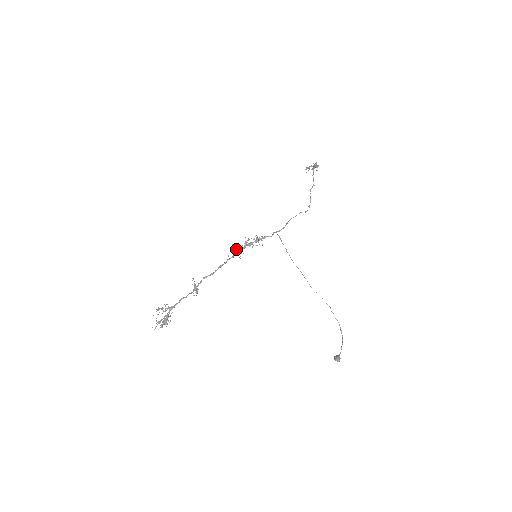
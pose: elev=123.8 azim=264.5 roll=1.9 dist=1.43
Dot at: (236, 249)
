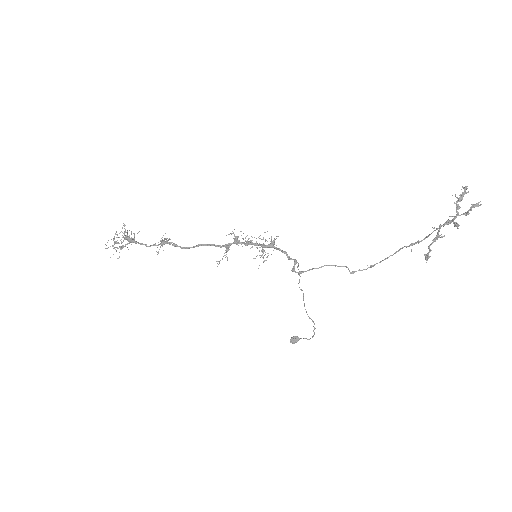
Dot at: (235, 237)
